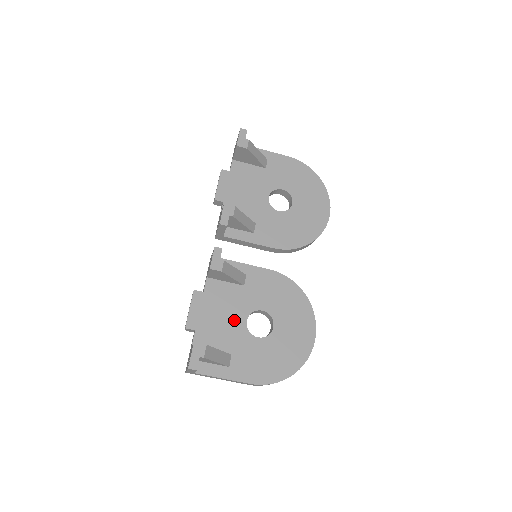
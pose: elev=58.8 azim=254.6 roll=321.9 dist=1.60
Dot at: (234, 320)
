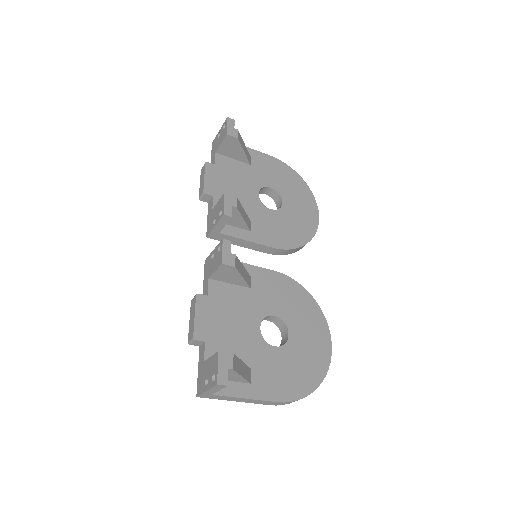
Dot at: (246, 327)
